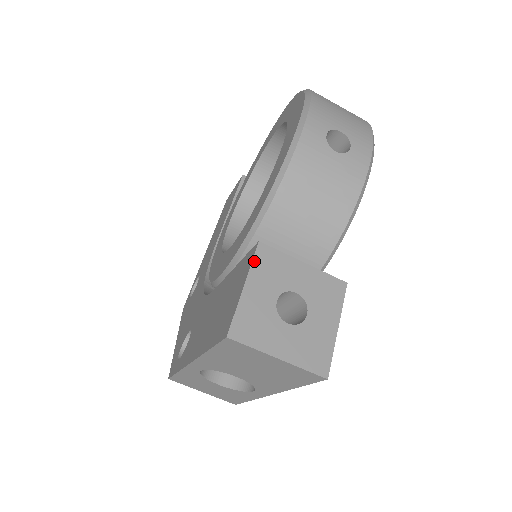
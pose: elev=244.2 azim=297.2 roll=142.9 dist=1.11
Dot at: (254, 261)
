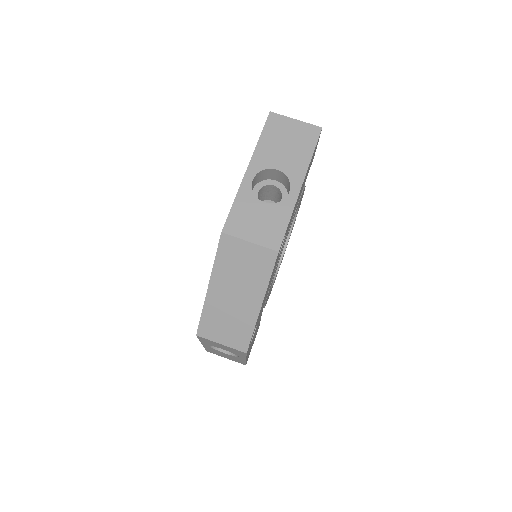
Dot at: occluded
